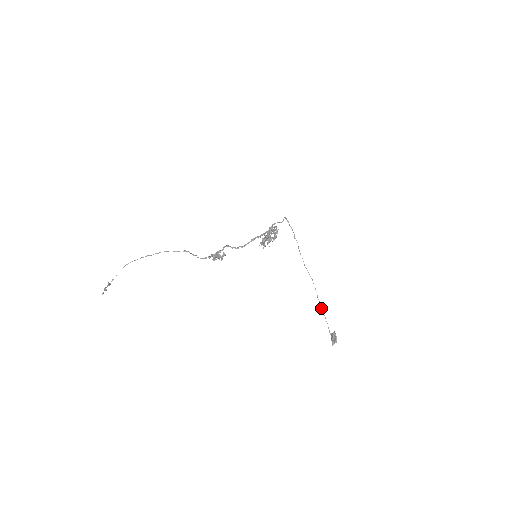
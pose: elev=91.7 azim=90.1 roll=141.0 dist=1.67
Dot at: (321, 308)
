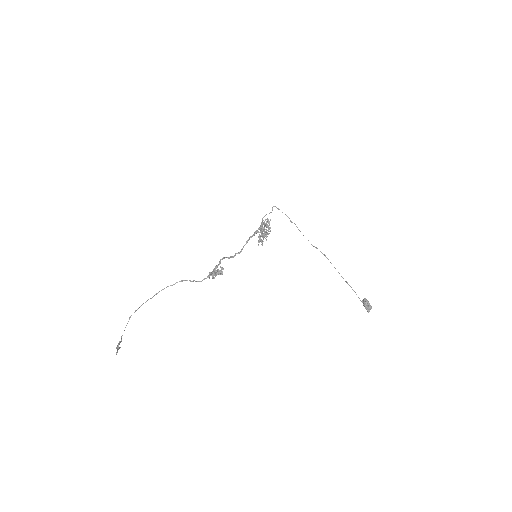
Dot at: occluded
